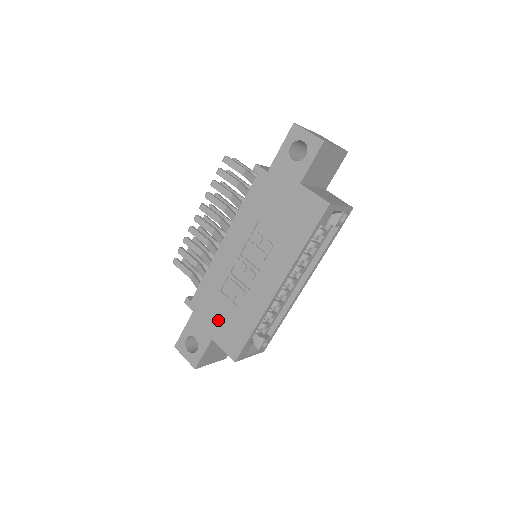
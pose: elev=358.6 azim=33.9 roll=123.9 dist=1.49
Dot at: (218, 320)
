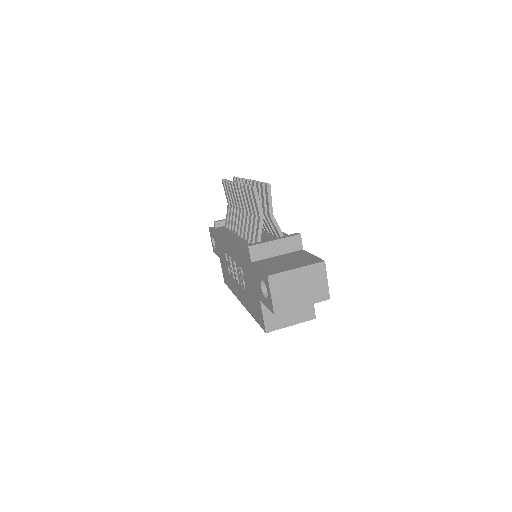
Dot at: (222, 259)
